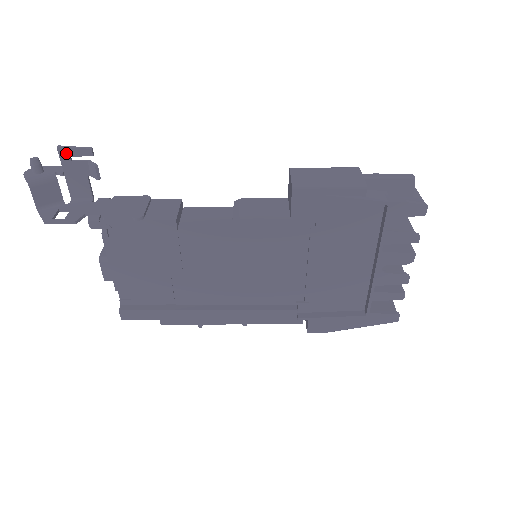
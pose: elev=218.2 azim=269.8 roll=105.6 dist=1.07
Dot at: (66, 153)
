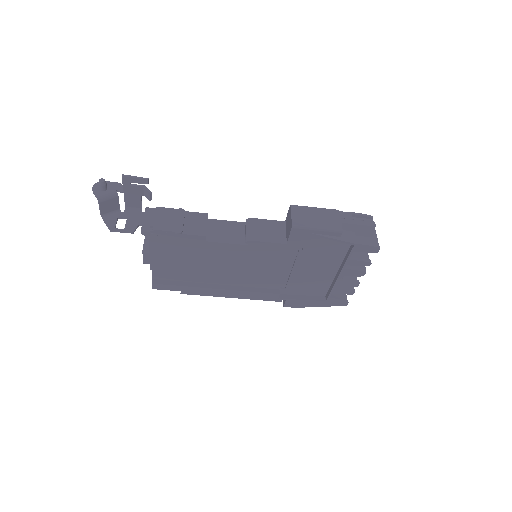
Dot at: (128, 180)
